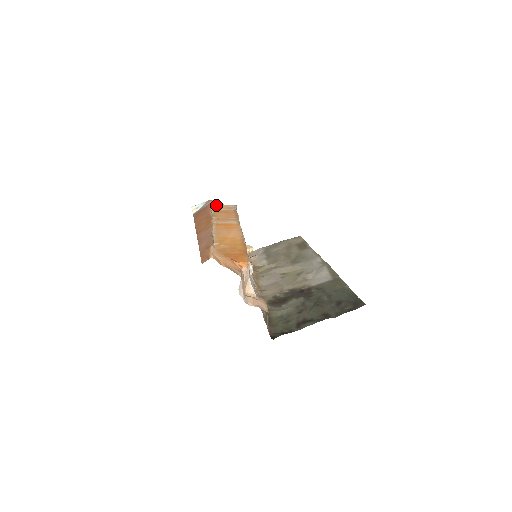
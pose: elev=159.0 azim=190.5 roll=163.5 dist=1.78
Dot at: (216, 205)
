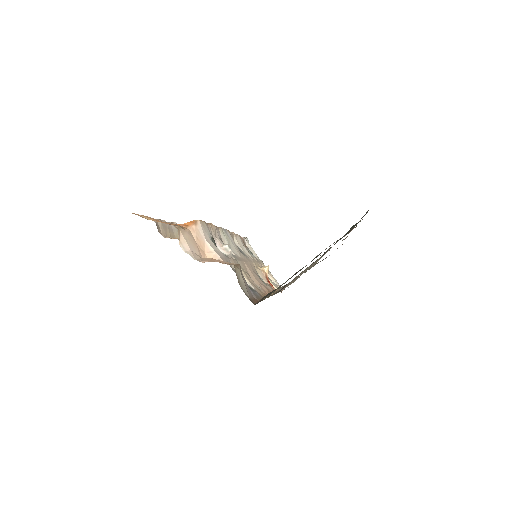
Dot at: occluded
